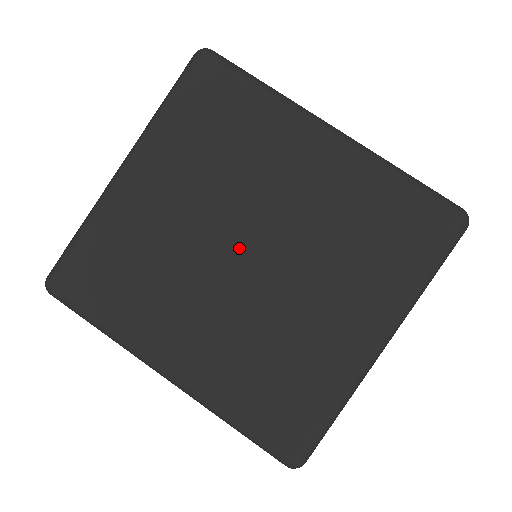
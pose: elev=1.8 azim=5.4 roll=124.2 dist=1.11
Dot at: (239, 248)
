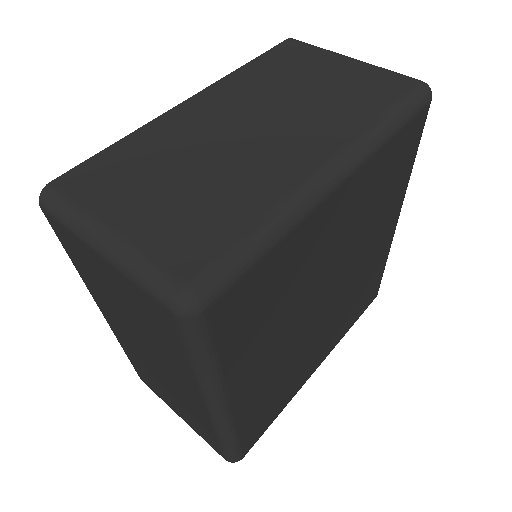
Dot at: (327, 295)
